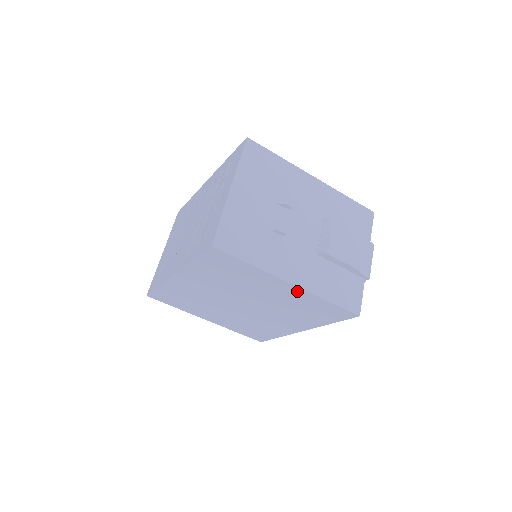
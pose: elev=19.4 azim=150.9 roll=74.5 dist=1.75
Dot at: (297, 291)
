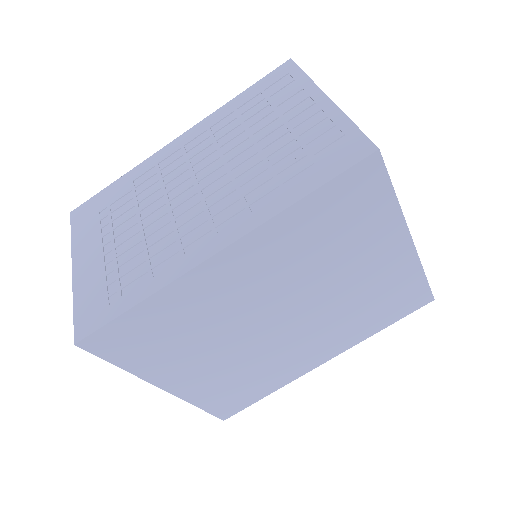
Dot at: (404, 258)
